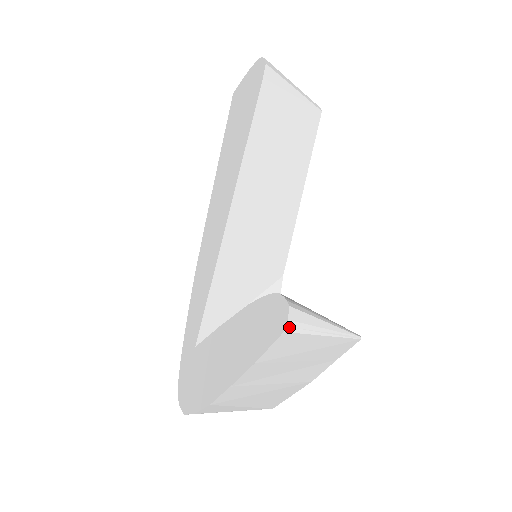
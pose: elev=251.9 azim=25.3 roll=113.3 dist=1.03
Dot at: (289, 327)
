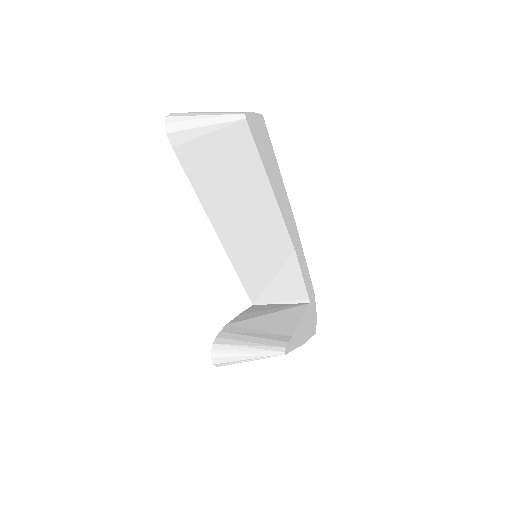
Dot at: (218, 365)
